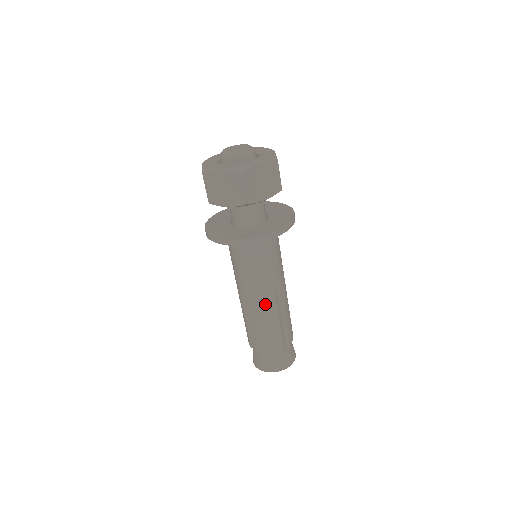
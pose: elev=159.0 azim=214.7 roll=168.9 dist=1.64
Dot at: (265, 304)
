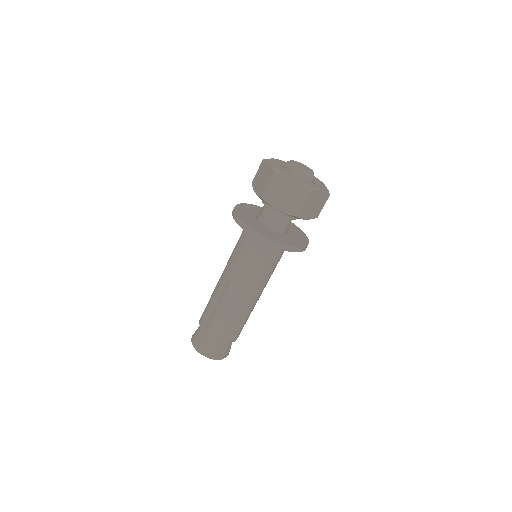
Dot at: (246, 300)
